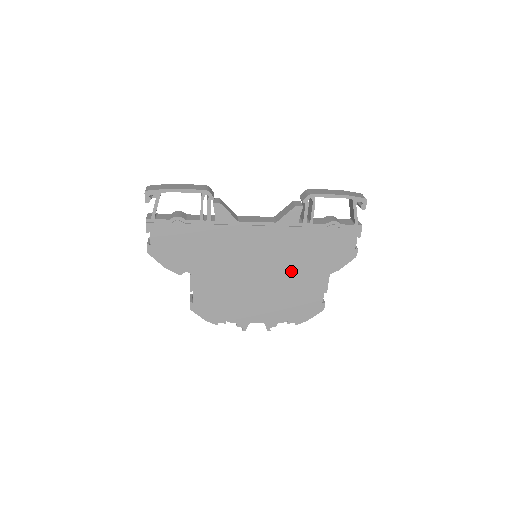
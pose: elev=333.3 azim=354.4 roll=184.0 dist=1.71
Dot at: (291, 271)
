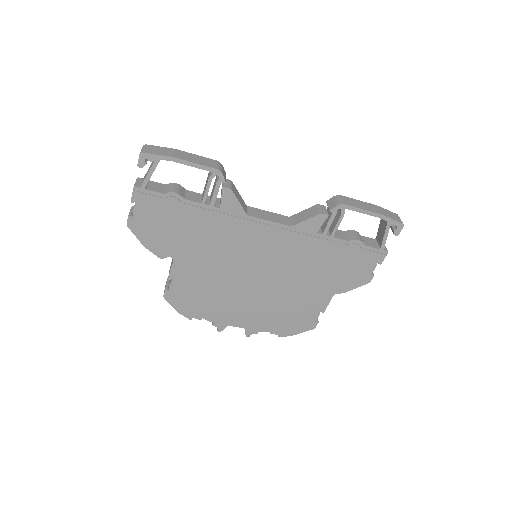
Dot at: (292, 282)
